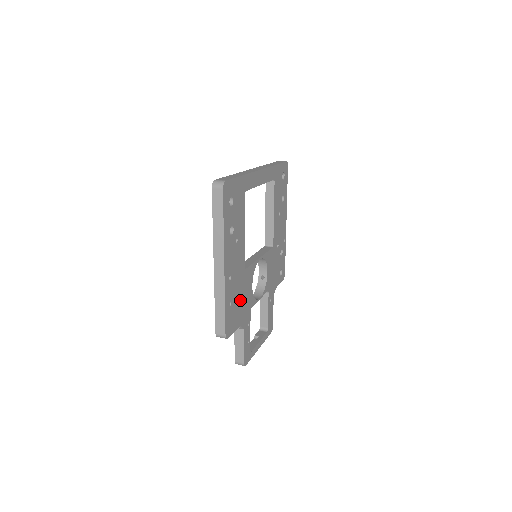
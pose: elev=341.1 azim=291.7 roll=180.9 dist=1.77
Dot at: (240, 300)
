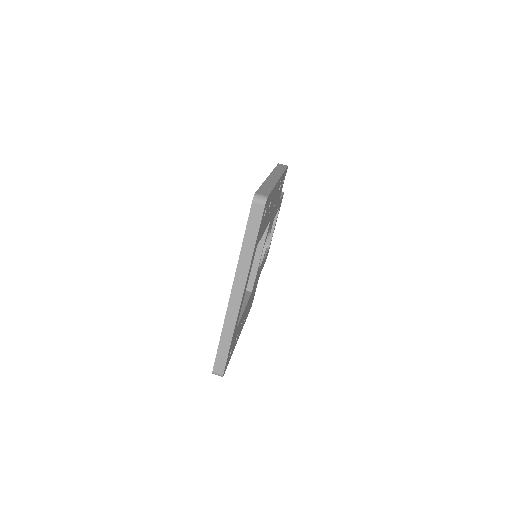
Dot at: (254, 290)
